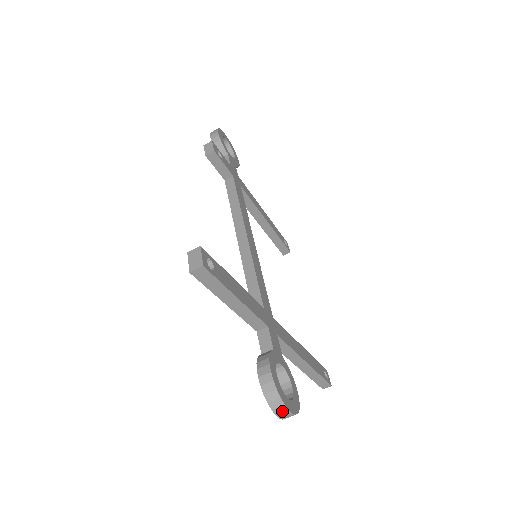
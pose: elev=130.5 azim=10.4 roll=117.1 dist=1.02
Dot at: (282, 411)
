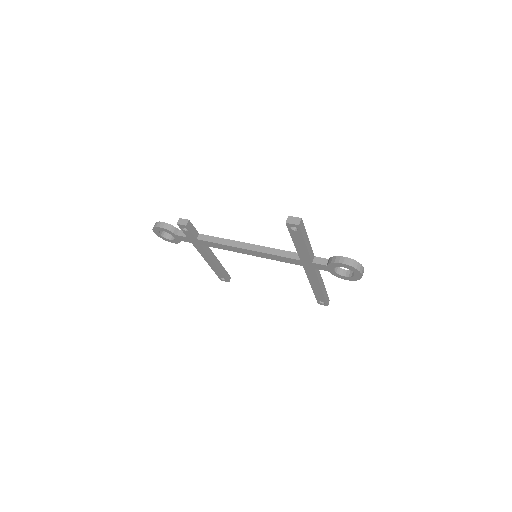
Dot at: (362, 269)
